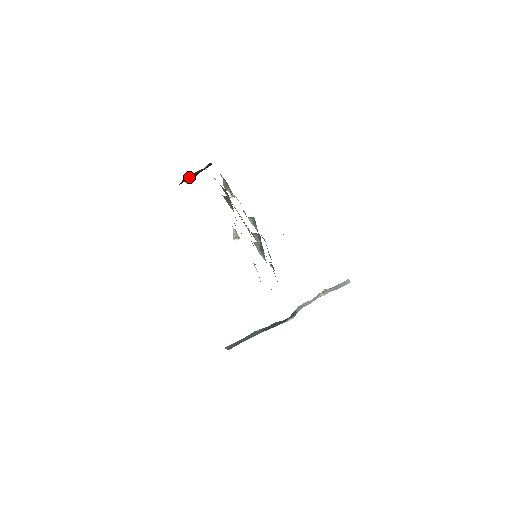
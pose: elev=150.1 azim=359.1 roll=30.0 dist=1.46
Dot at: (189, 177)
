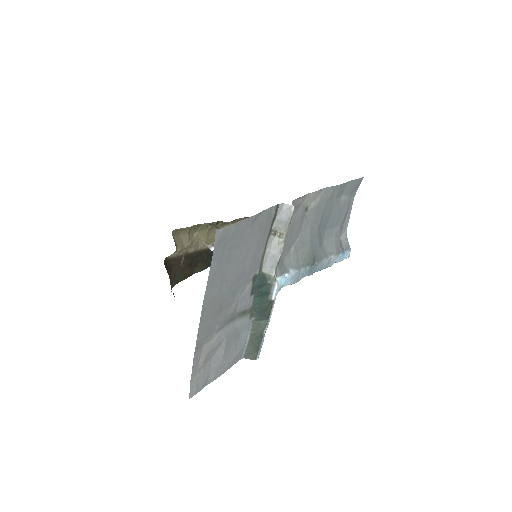
Dot at: occluded
